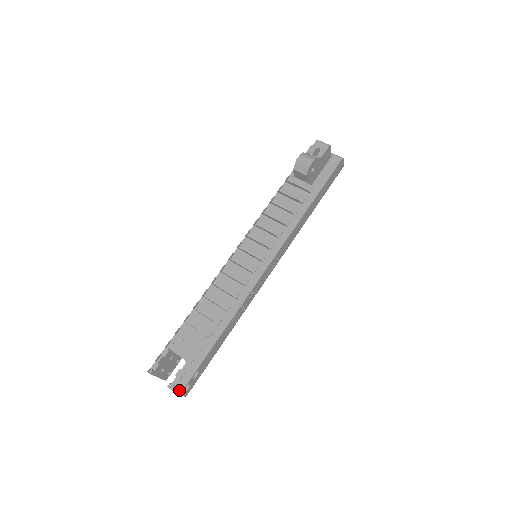
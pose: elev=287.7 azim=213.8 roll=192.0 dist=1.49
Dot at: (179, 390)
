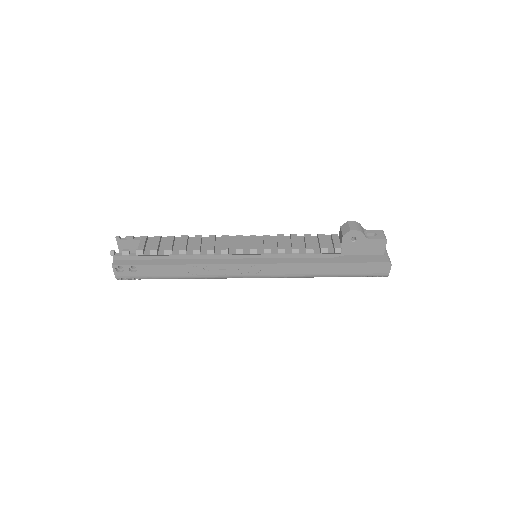
Dot at: (115, 263)
